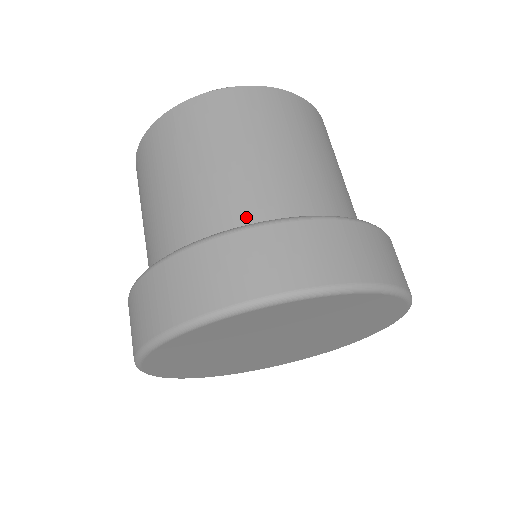
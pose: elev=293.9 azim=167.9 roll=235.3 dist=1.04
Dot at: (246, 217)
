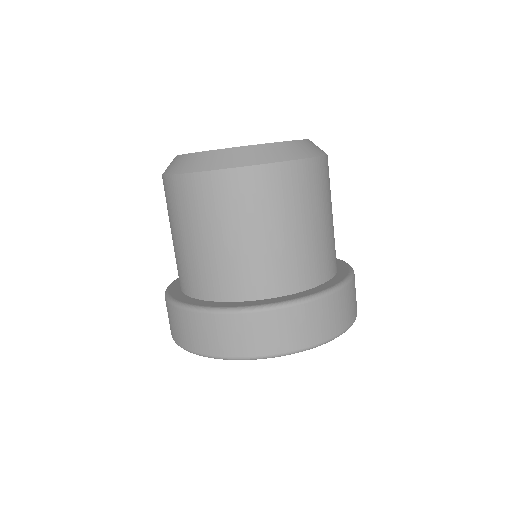
Dot at: (323, 270)
